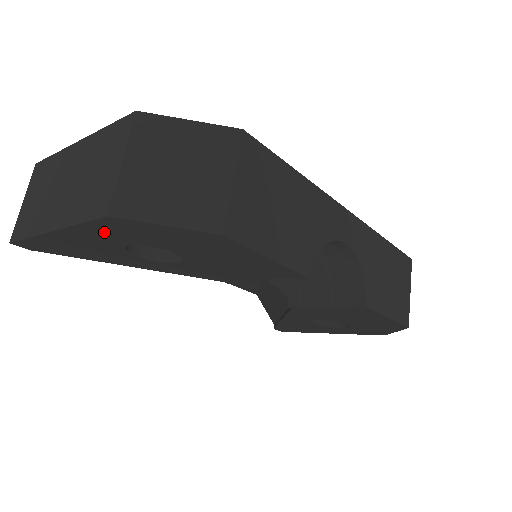
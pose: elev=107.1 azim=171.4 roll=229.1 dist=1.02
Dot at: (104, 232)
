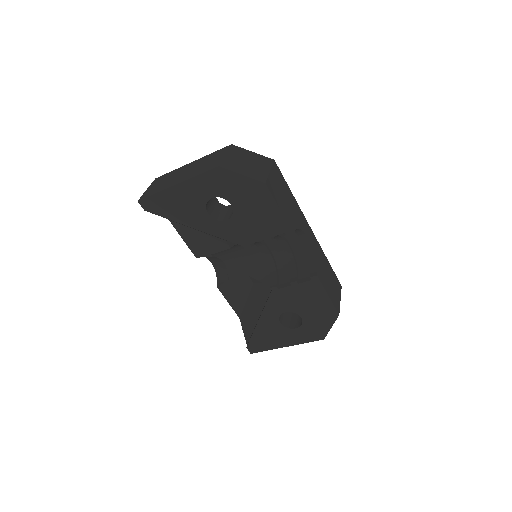
Dot at: (206, 183)
